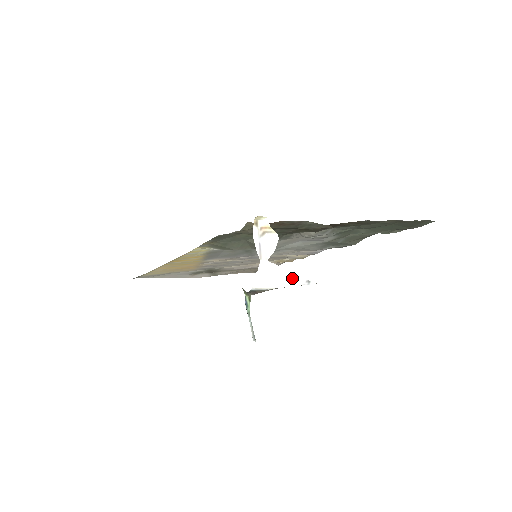
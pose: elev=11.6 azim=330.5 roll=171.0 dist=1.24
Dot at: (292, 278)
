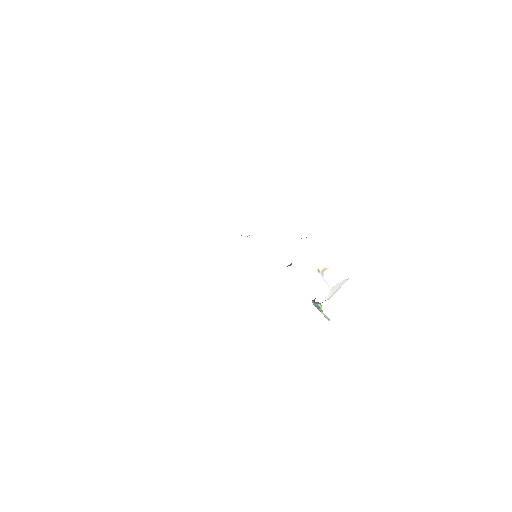
Dot at: (342, 283)
